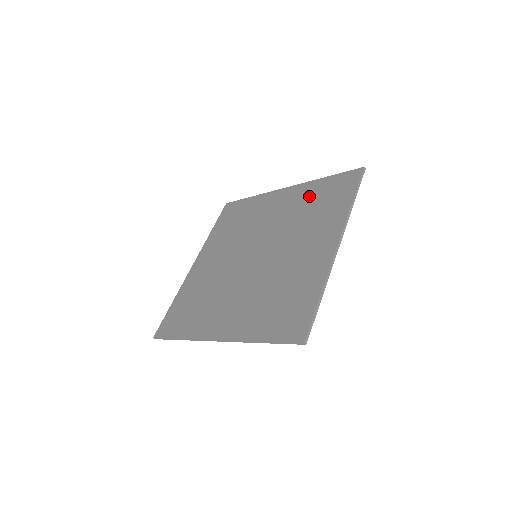
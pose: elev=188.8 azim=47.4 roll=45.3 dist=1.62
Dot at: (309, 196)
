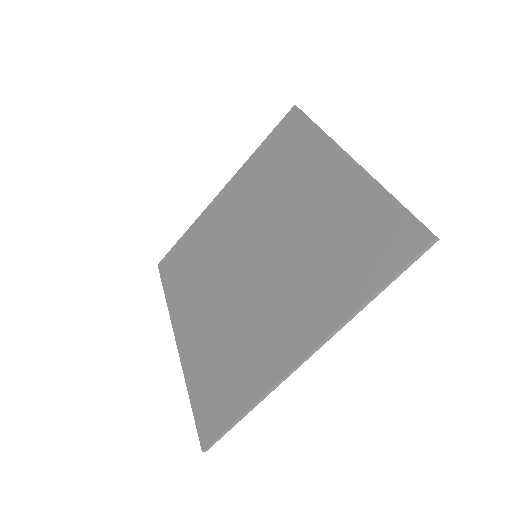
Dot at: (260, 169)
